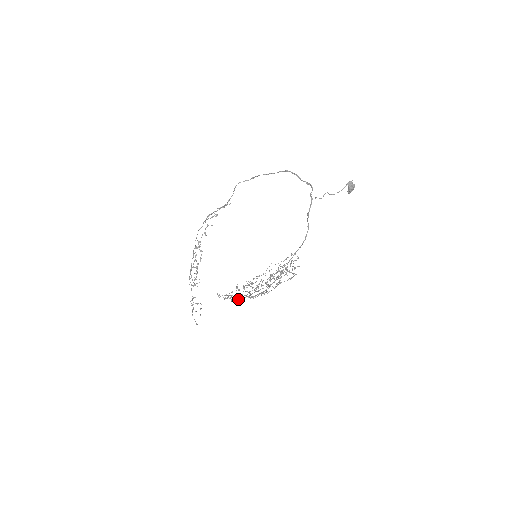
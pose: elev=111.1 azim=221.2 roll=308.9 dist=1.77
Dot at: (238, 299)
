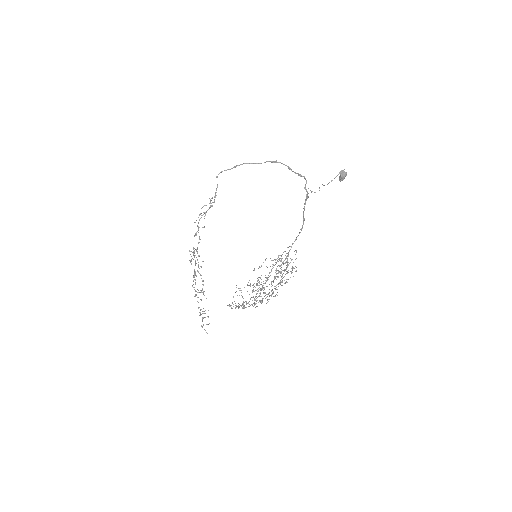
Dot at: (246, 303)
